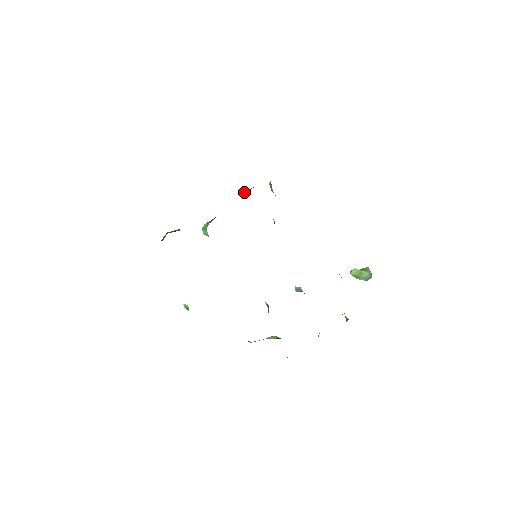
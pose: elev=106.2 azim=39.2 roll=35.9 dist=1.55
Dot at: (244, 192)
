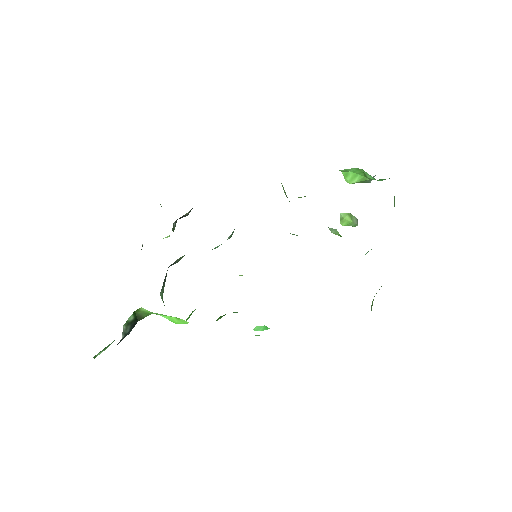
Dot at: (173, 226)
